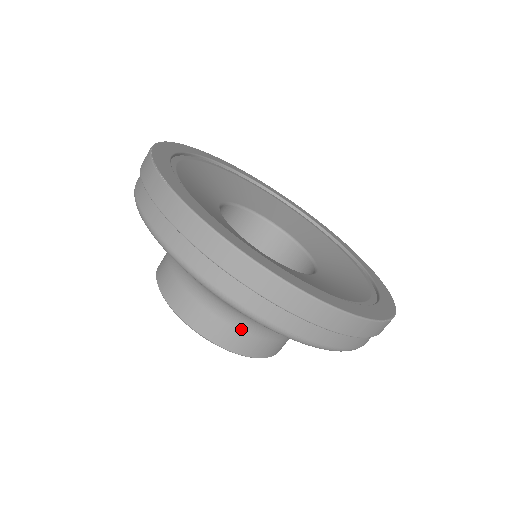
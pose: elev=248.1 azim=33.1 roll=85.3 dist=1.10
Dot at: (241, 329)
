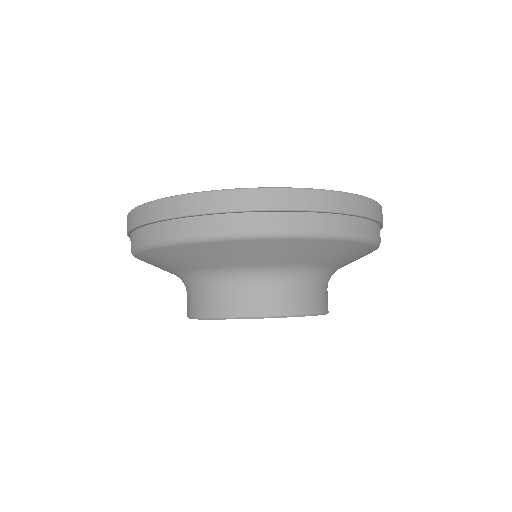
Dot at: (250, 290)
